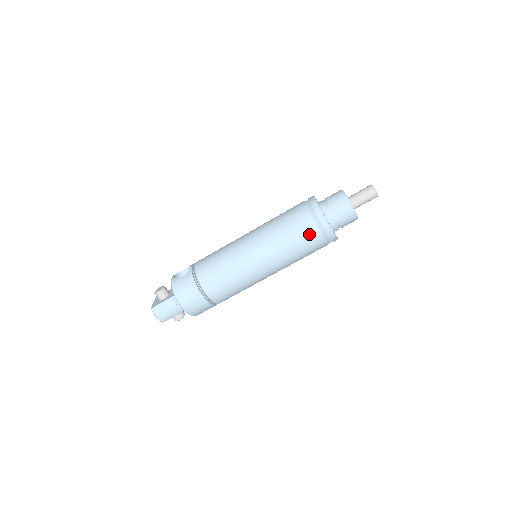
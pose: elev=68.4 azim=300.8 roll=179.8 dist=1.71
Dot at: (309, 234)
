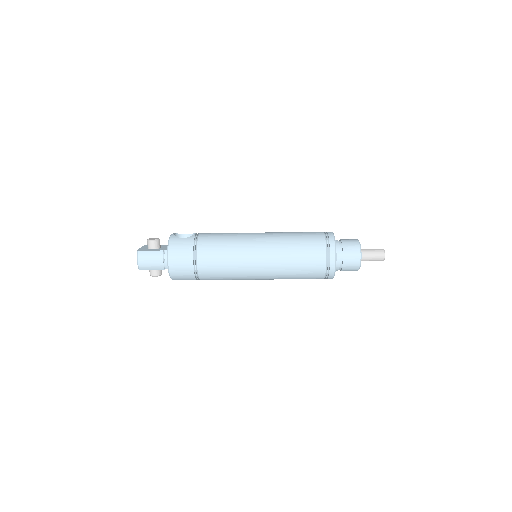
Dot at: (315, 259)
